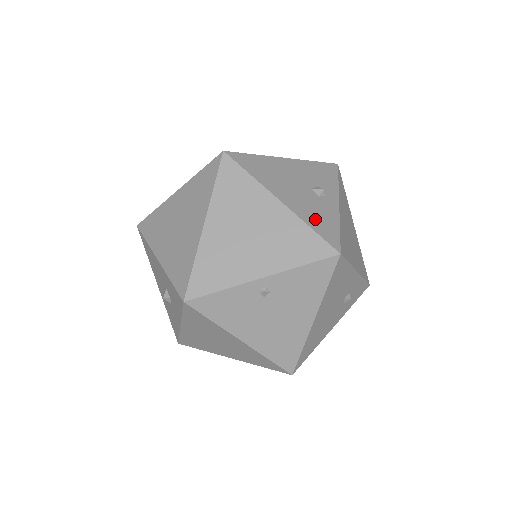
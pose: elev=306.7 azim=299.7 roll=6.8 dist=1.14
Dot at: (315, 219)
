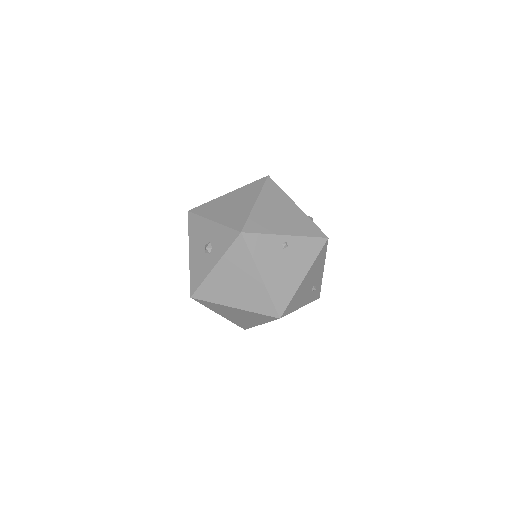
Dot at: occluded
